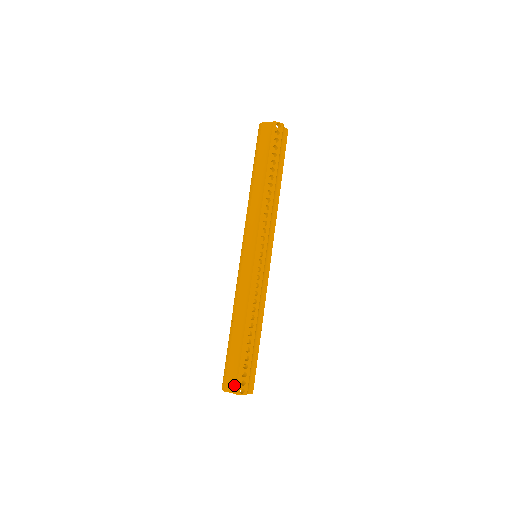
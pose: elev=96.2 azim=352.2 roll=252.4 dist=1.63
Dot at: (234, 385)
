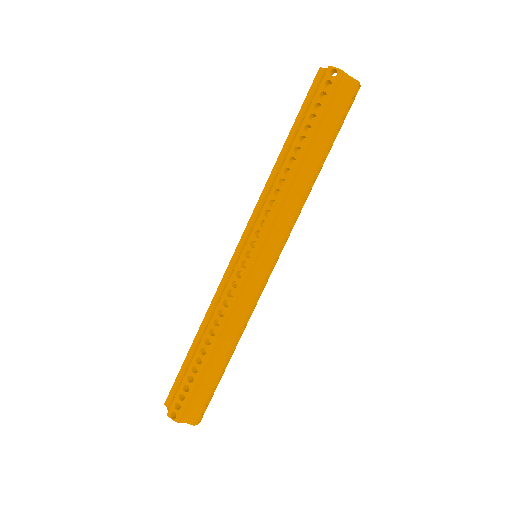
Dot at: (193, 415)
